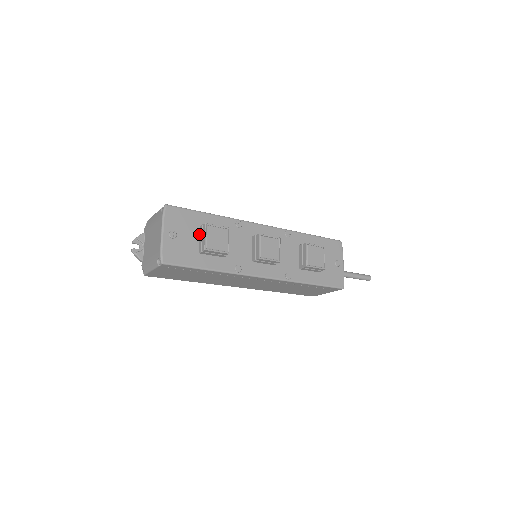
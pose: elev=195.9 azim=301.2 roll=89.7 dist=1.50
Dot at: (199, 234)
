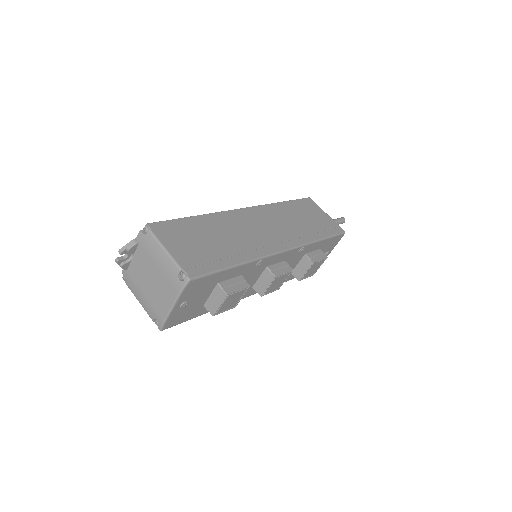
Dot at: (213, 291)
